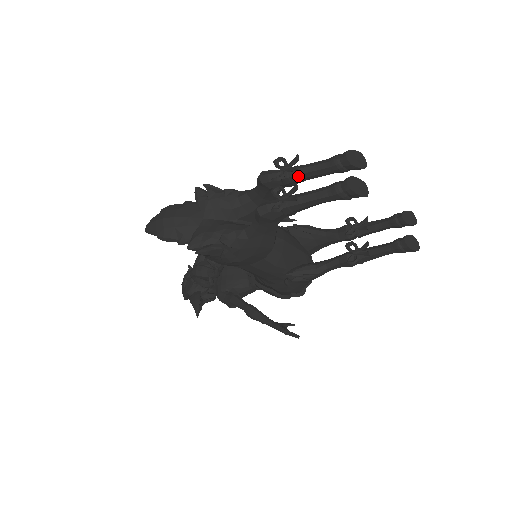
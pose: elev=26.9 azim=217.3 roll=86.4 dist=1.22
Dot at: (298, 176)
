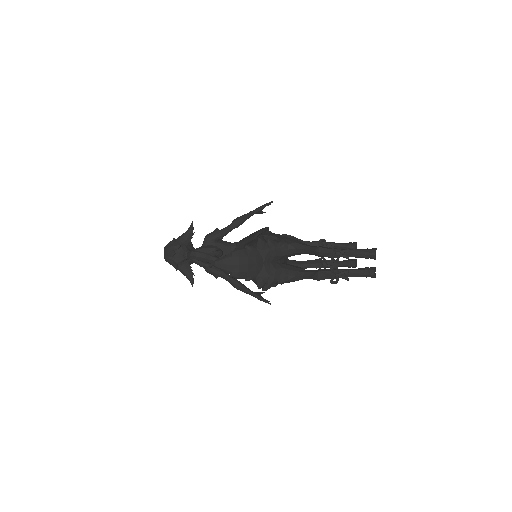
Dot at: occluded
